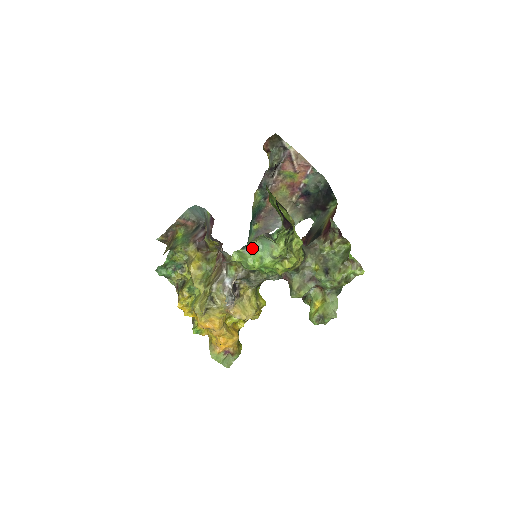
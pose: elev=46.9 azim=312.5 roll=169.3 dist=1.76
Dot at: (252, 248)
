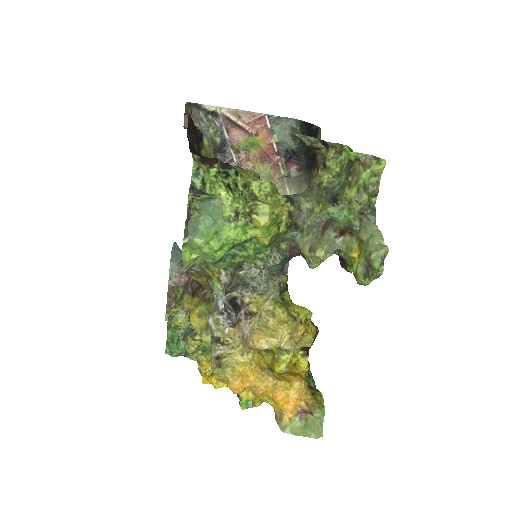
Dot at: (200, 229)
